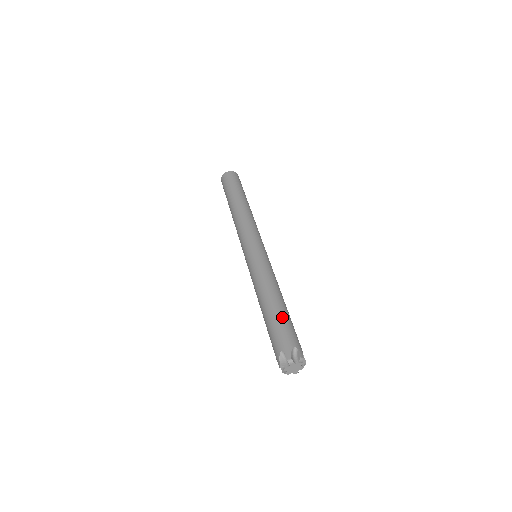
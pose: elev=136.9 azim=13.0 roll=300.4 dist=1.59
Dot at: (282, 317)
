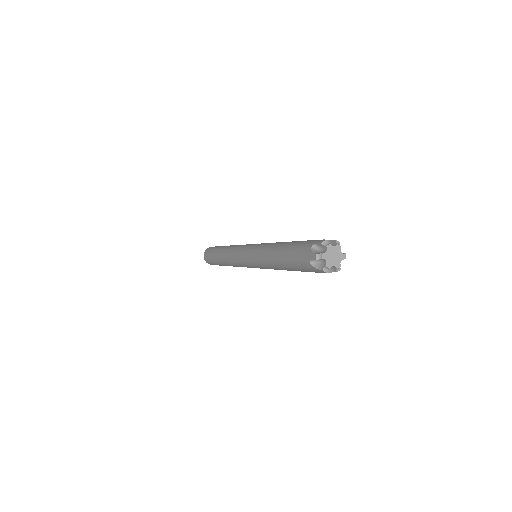
Dot at: occluded
